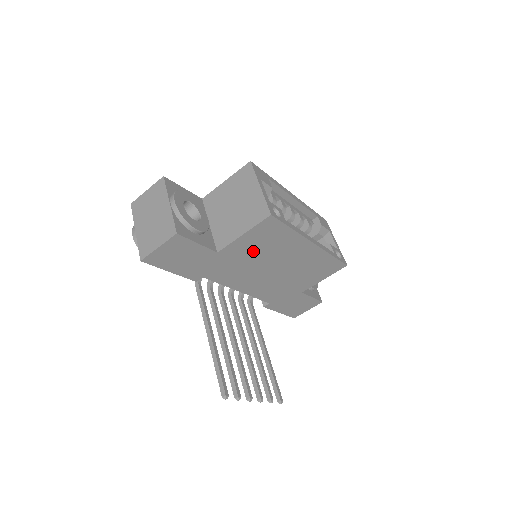
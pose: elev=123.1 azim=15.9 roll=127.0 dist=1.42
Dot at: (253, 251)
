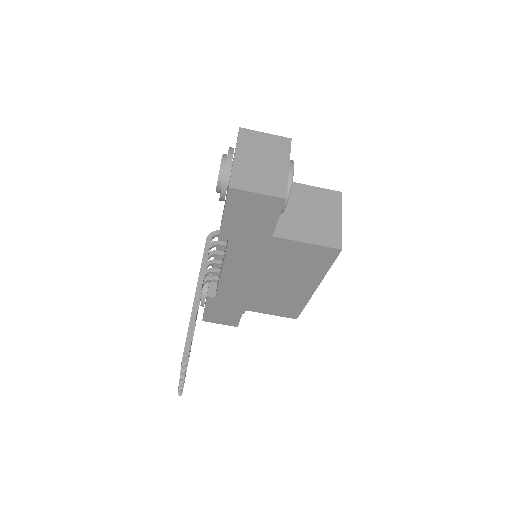
Dot at: (286, 258)
